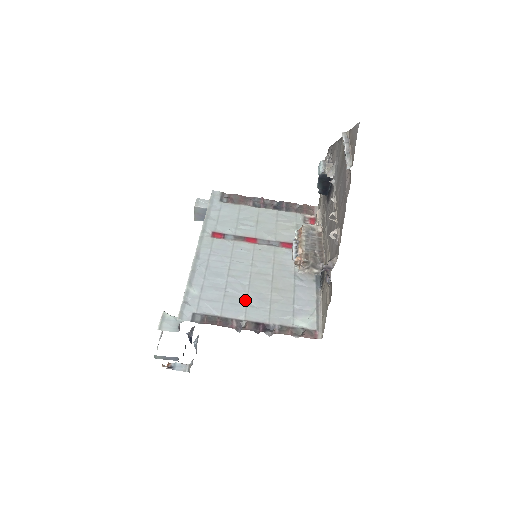
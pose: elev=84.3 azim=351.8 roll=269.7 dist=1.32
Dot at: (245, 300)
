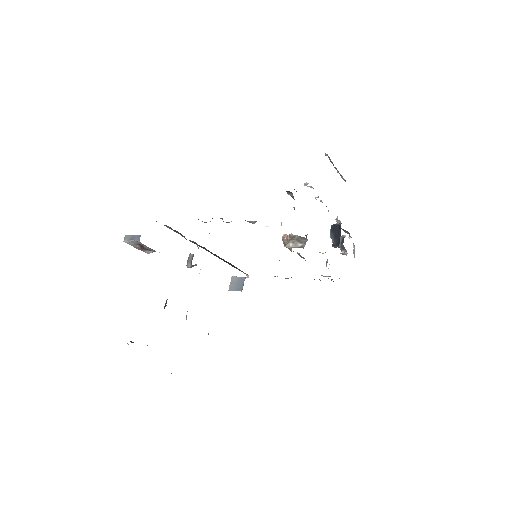
Dot at: occluded
